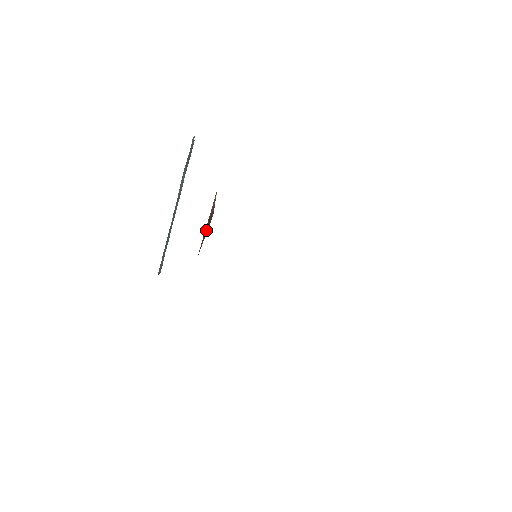
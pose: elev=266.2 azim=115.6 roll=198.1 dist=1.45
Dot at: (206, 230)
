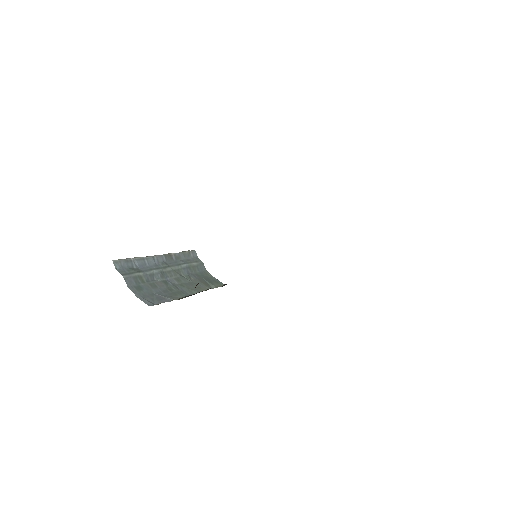
Dot at: occluded
